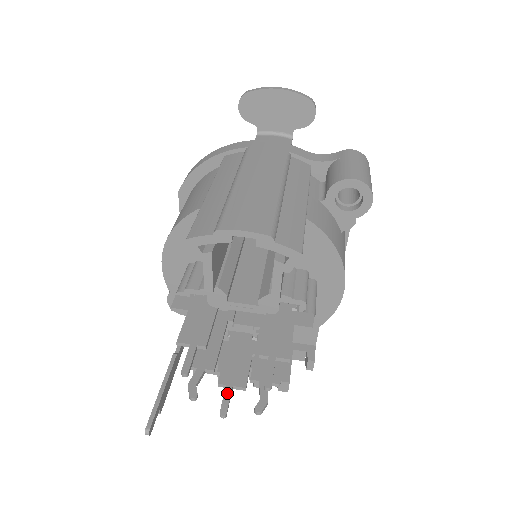
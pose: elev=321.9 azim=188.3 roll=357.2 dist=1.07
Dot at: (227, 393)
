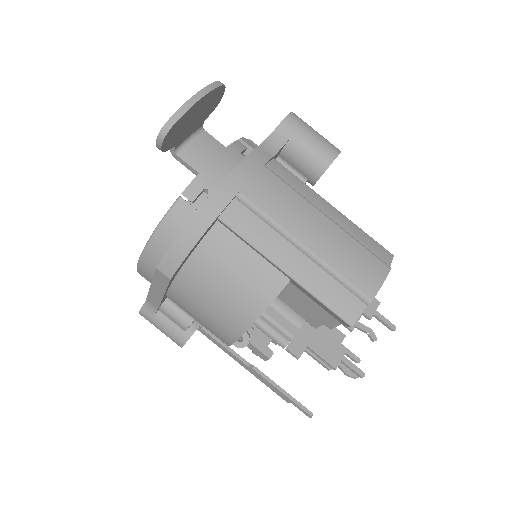
Dot at: occluded
